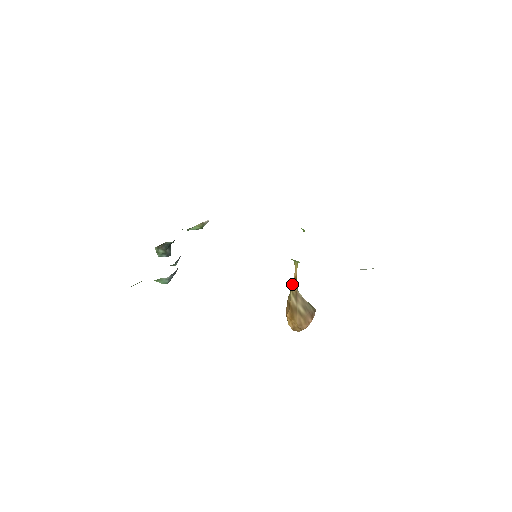
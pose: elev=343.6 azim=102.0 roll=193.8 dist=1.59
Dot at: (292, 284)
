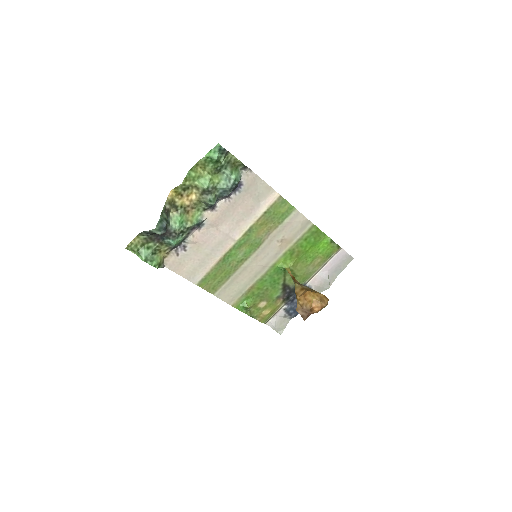
Dot at: (293, 279)
